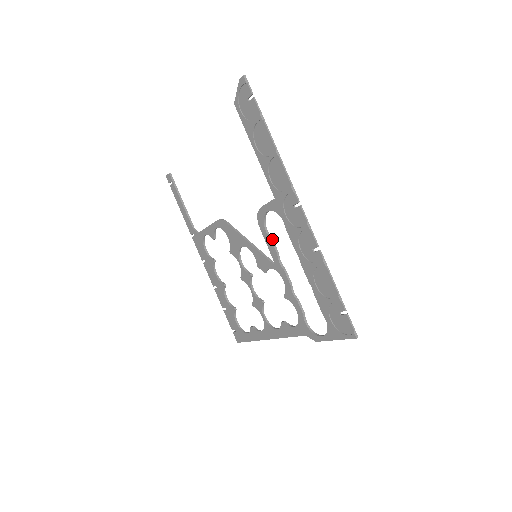
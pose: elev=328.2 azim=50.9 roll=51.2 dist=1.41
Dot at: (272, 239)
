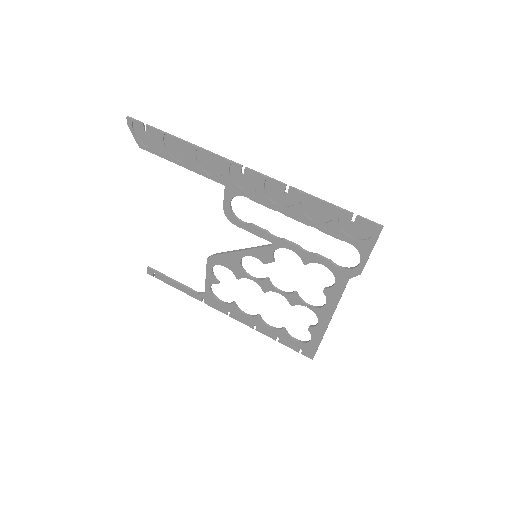
Dot at: (253, 225)
